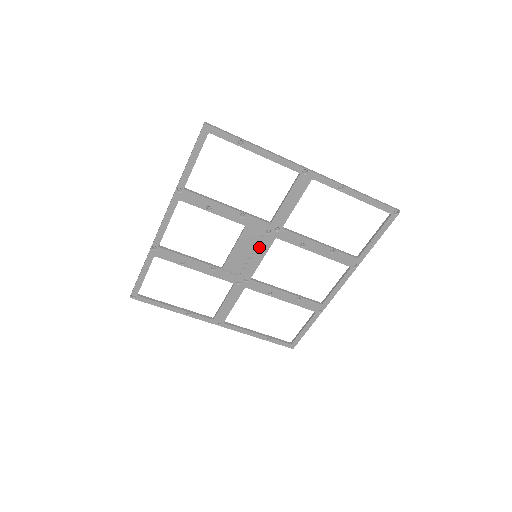
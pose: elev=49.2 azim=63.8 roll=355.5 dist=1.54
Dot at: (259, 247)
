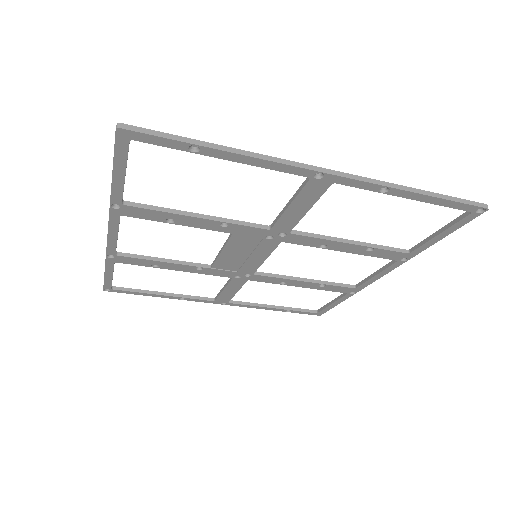
Dot at: (258, 250)
